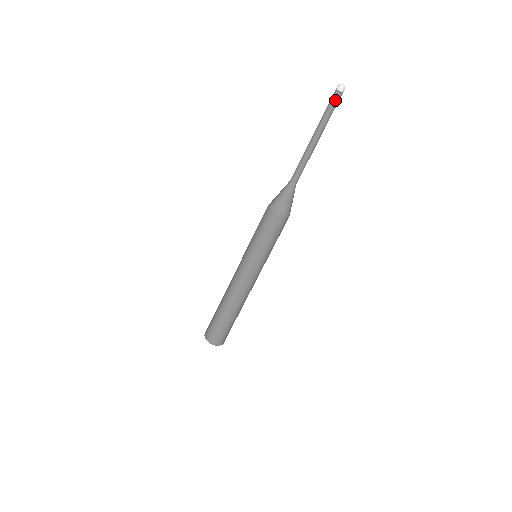
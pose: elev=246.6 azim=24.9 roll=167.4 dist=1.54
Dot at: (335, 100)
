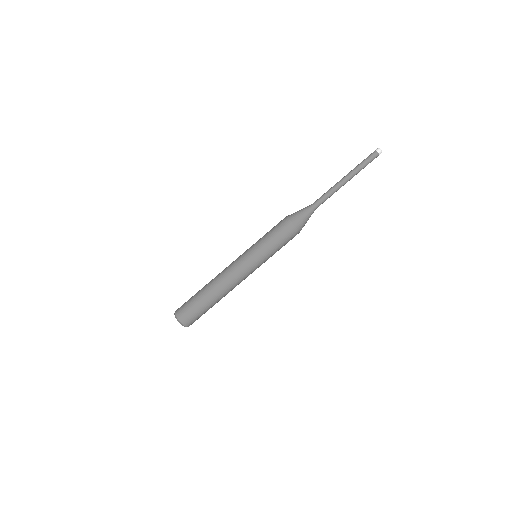
Dot at: (371, 157)
